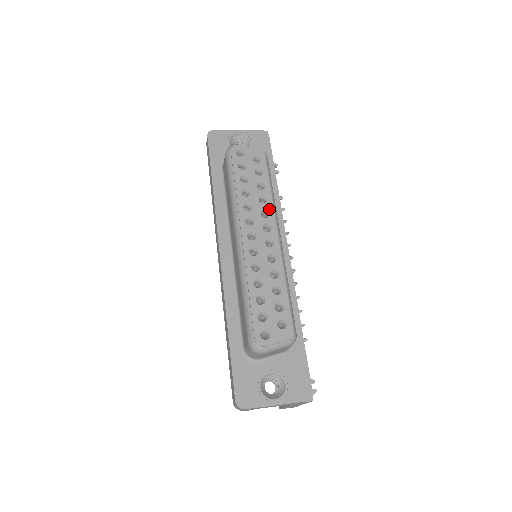
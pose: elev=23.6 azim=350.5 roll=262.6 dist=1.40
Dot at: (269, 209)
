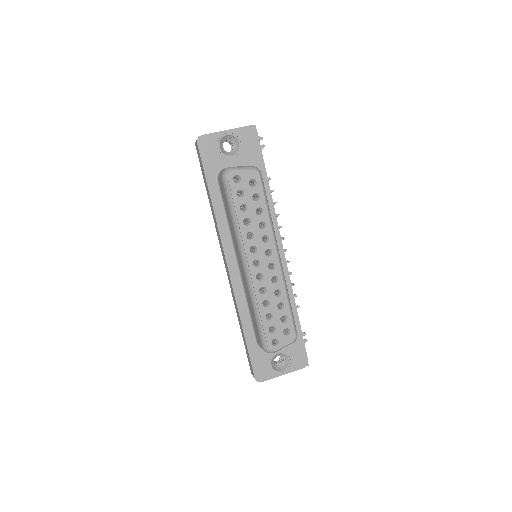
Dot at: (269, 234)
